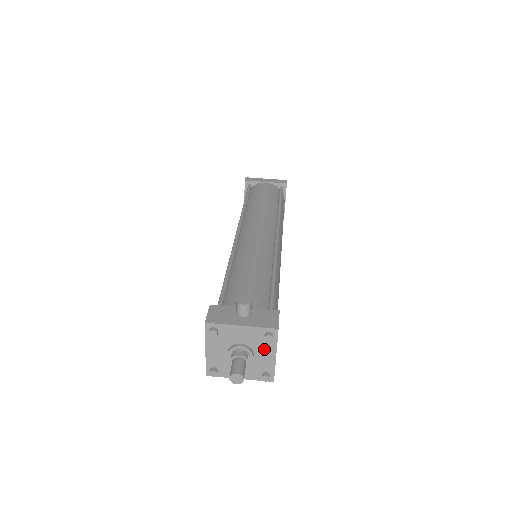
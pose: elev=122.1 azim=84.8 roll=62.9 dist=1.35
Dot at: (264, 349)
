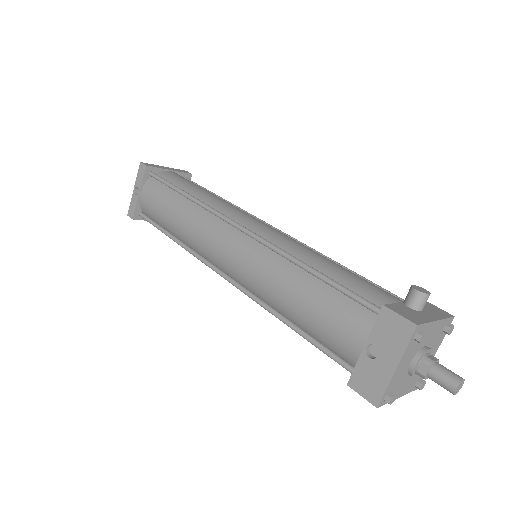
Dot at: (434, 347)
